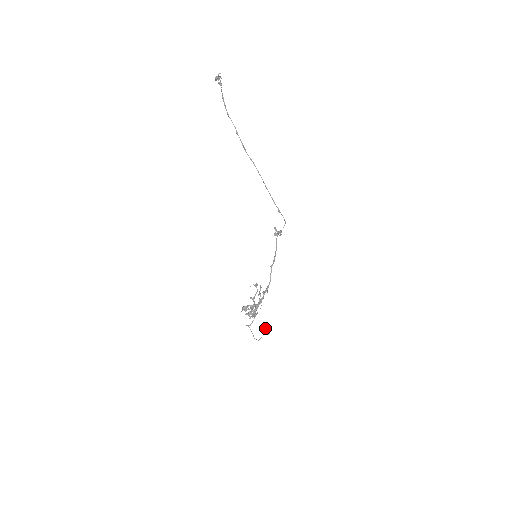
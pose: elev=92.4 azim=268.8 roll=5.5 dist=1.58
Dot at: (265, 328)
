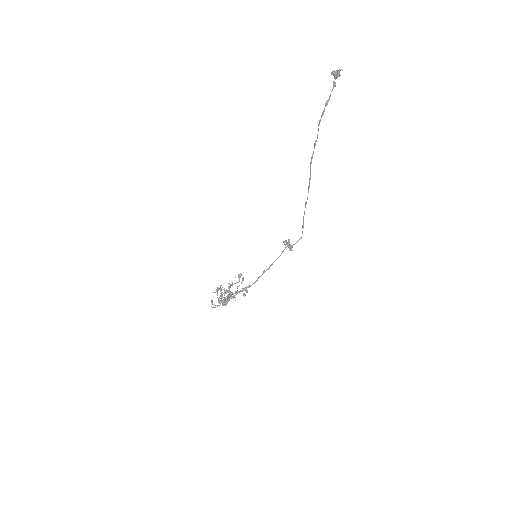
Dot at: occluded
